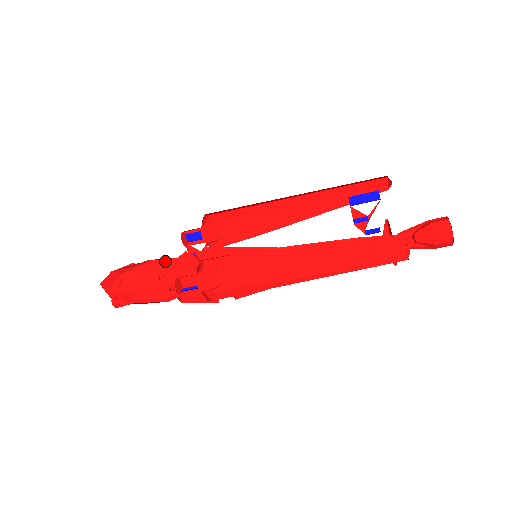
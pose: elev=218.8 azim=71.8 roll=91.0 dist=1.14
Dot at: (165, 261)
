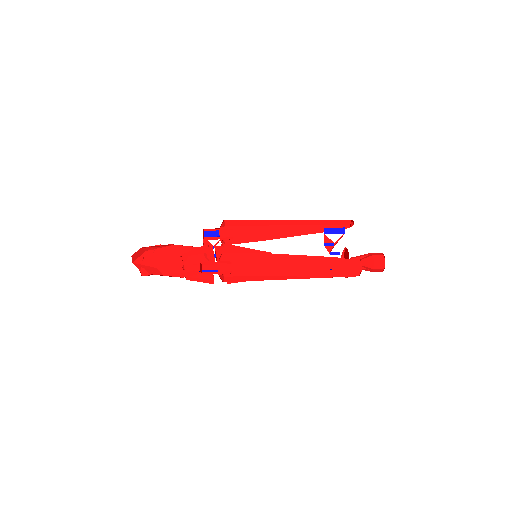
Dot at: (182, 247)
